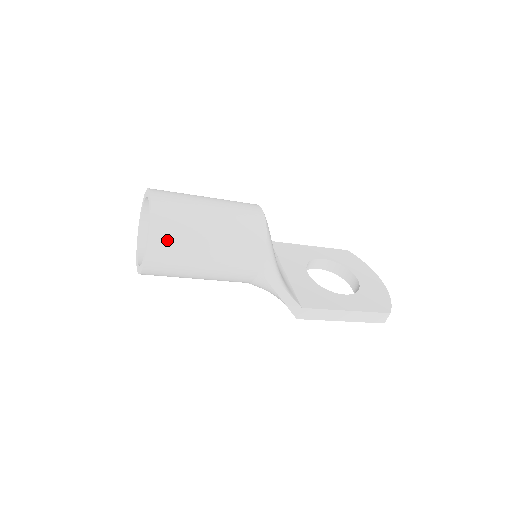
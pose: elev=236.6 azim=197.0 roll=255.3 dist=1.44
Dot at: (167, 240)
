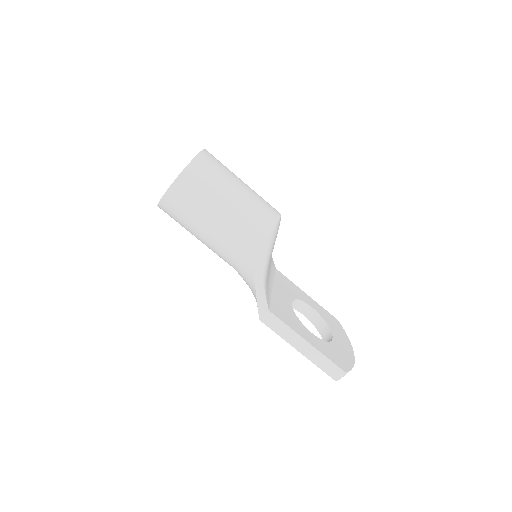
Dot at: (195, 182)
